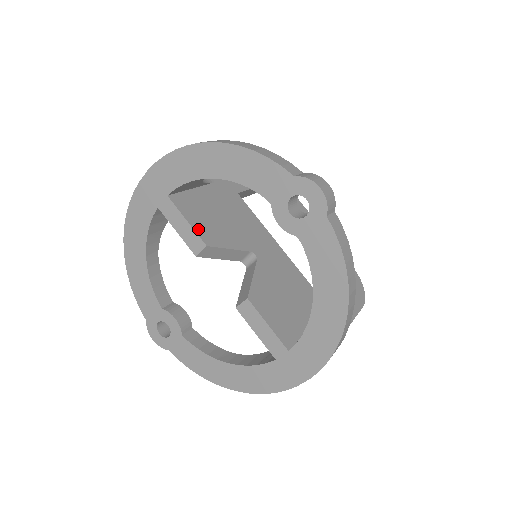
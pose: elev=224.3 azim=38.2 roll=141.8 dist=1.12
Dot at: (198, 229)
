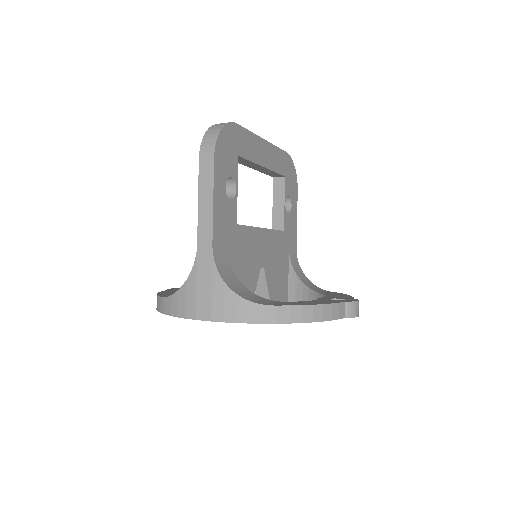
Dot at: occluded
